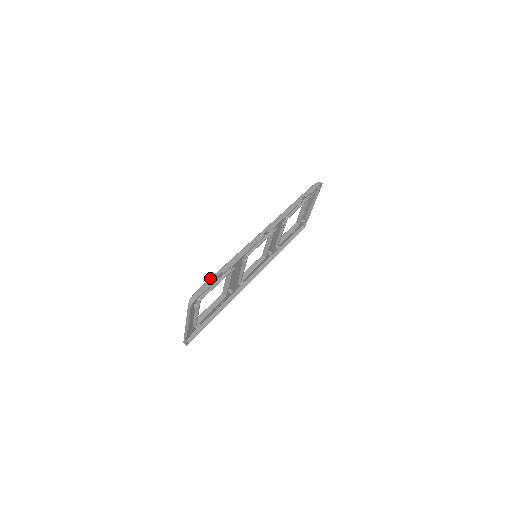
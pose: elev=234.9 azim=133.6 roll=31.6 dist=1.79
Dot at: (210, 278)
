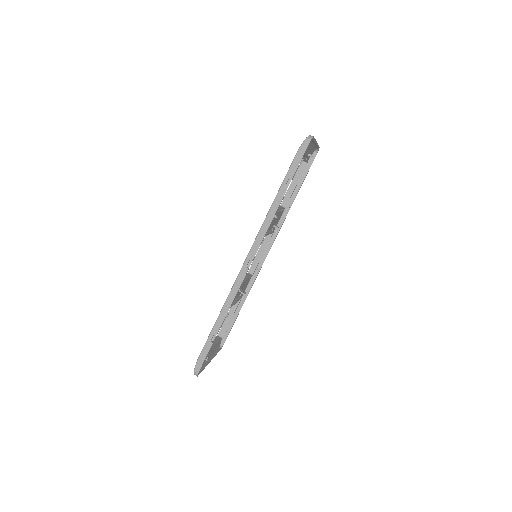
Dot at: (205, 344)
